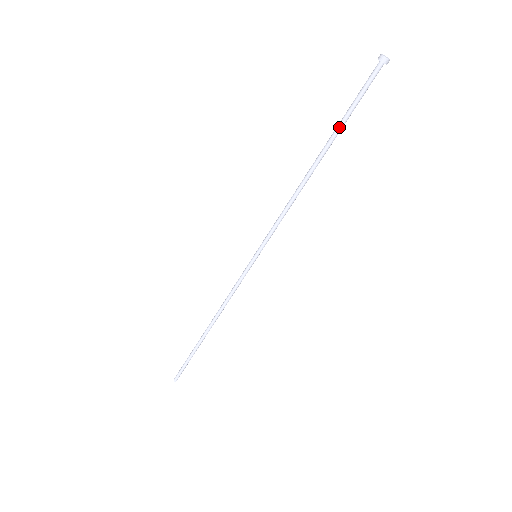
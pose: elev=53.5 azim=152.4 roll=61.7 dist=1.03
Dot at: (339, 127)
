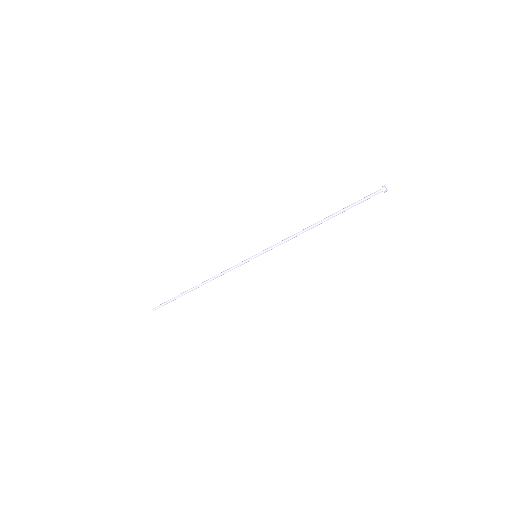
Dot at: (344, 211)
